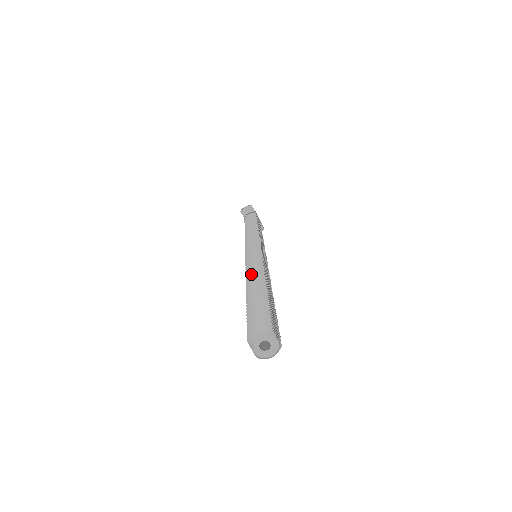
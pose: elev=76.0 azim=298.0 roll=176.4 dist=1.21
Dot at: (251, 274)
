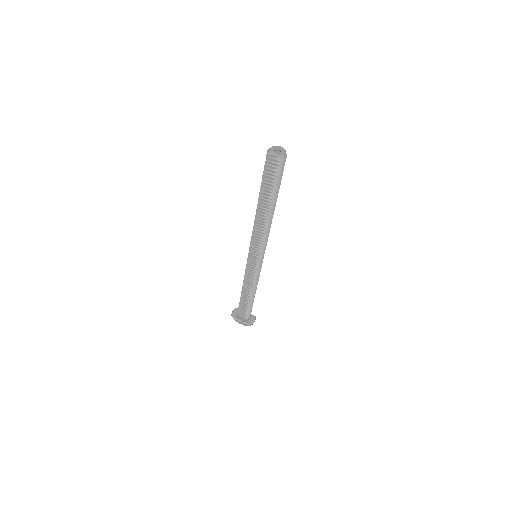
Dot at: occluded
